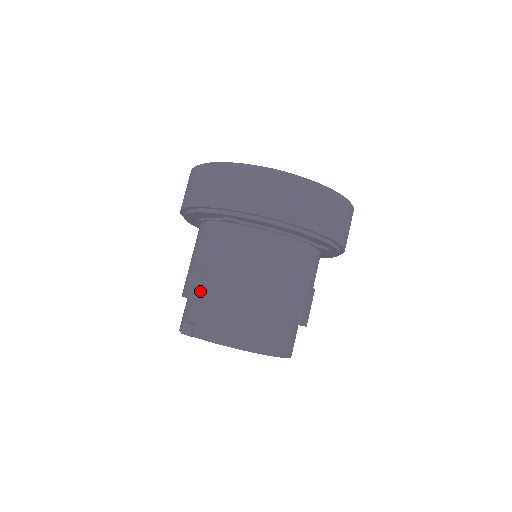
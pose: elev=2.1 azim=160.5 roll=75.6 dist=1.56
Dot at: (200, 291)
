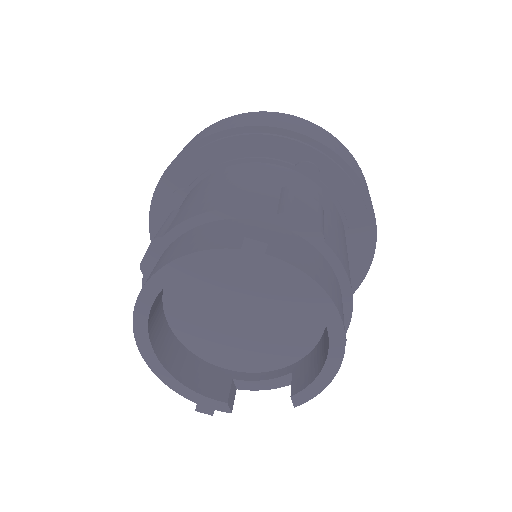
Dot at: (276, 206)
